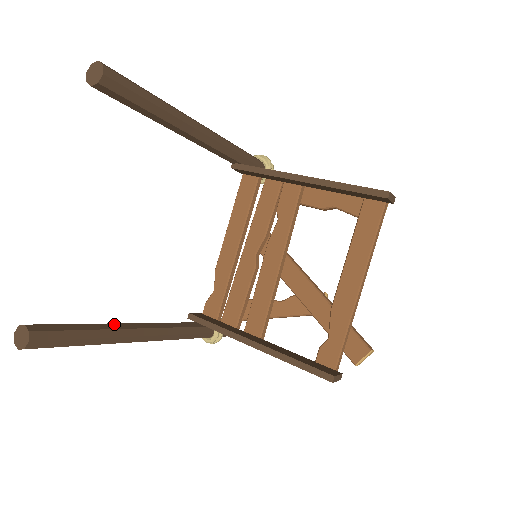
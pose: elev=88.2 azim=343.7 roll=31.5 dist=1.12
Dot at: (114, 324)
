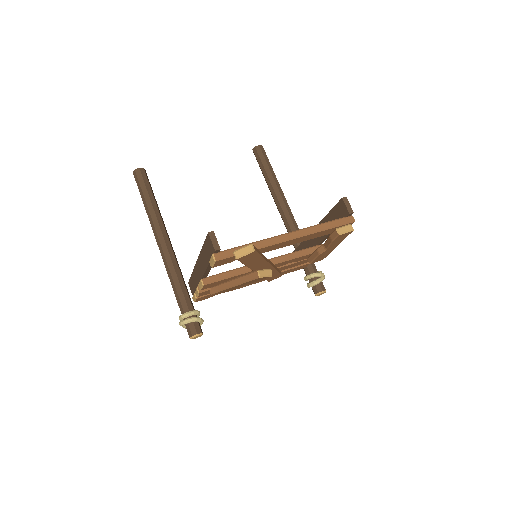
Dot at: (162, 218)
